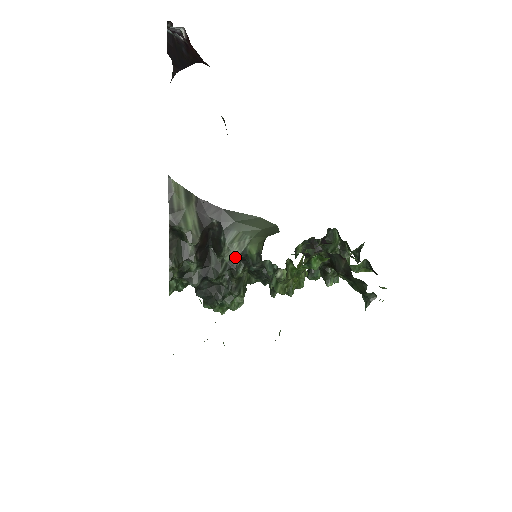
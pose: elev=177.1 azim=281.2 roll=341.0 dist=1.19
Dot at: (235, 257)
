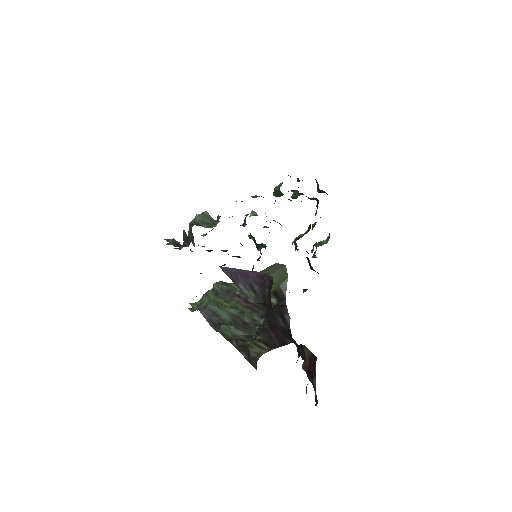
Dot at: occluded
